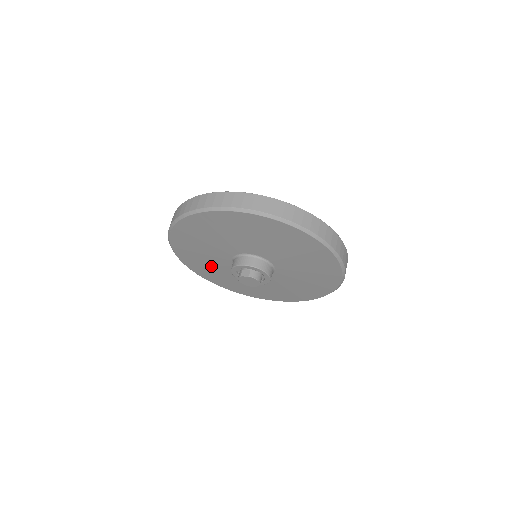
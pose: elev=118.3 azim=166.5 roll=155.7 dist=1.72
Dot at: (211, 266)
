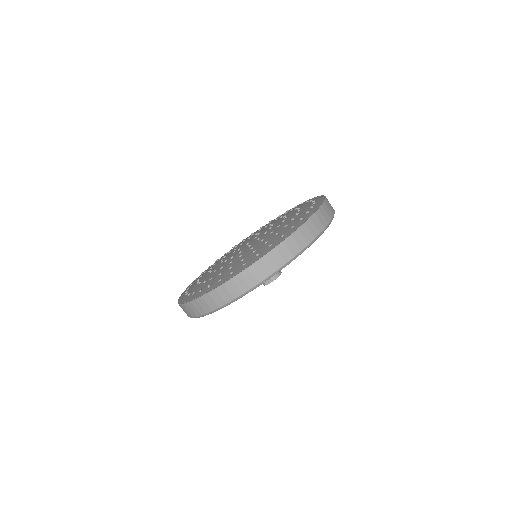
Dot at: occluded
